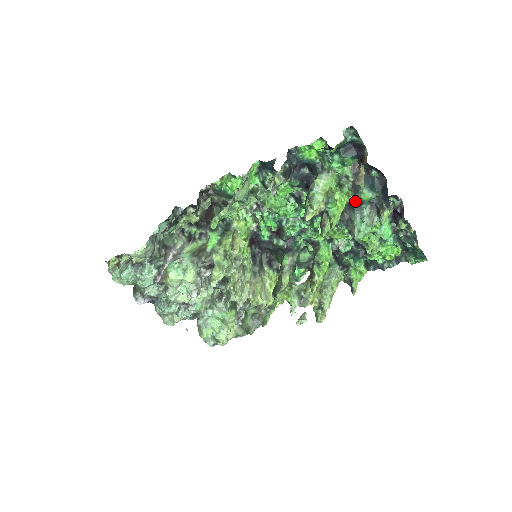
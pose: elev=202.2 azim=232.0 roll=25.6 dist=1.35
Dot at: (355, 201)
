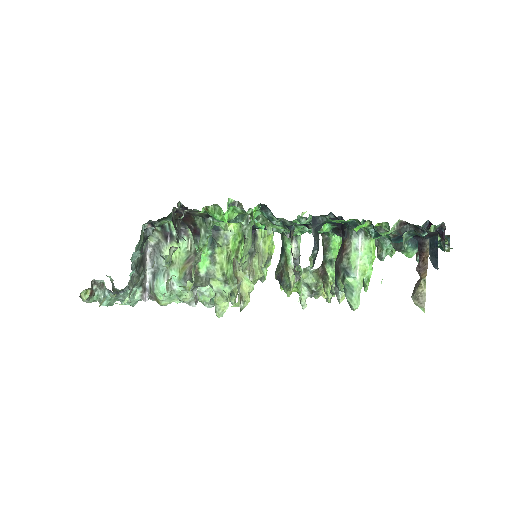
Dot at: (388, 231)
